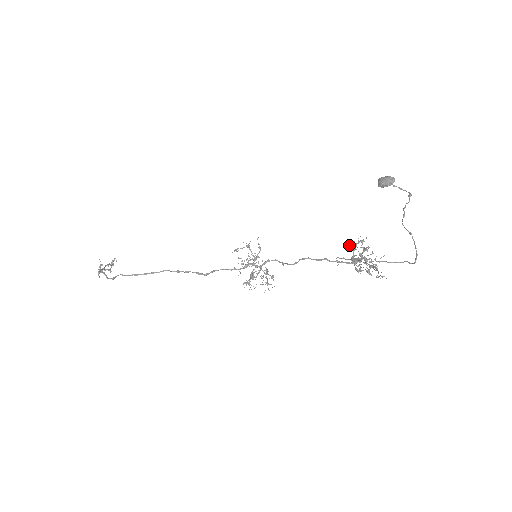
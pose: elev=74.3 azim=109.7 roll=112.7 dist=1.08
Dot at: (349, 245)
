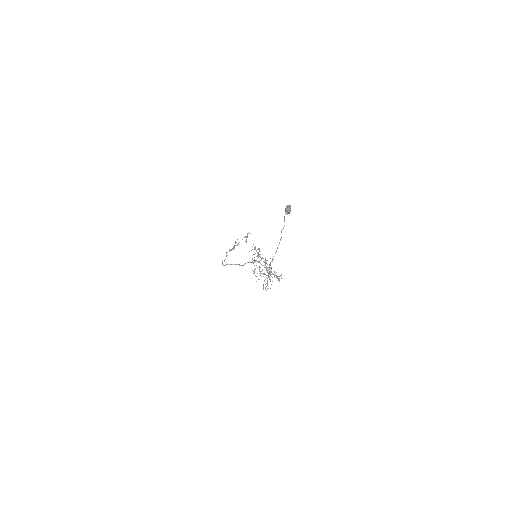
Dot at: (266, 263)
